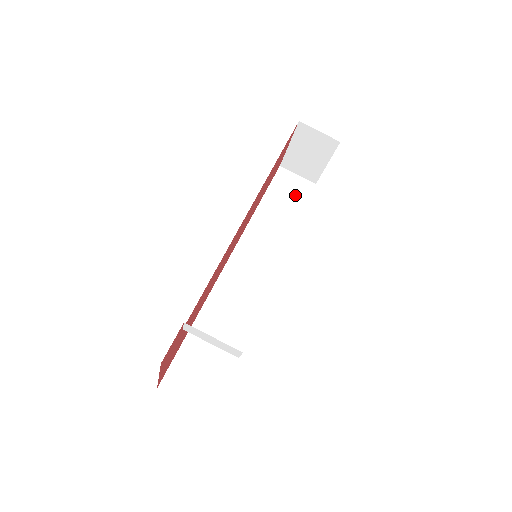
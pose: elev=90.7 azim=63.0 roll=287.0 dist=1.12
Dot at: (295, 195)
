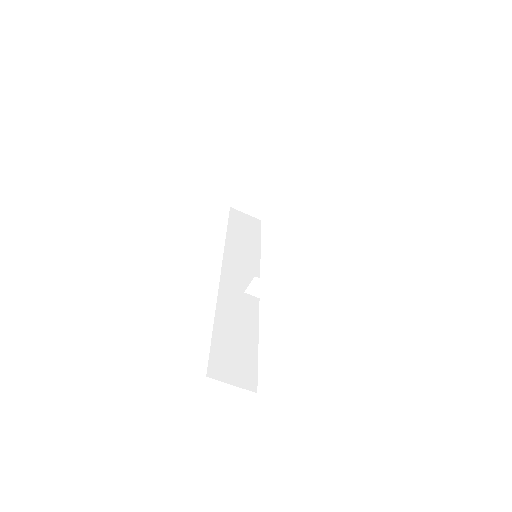
Dot at: (250, 227)
